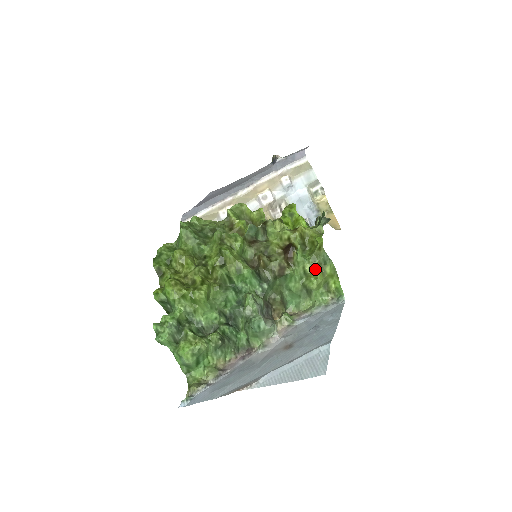
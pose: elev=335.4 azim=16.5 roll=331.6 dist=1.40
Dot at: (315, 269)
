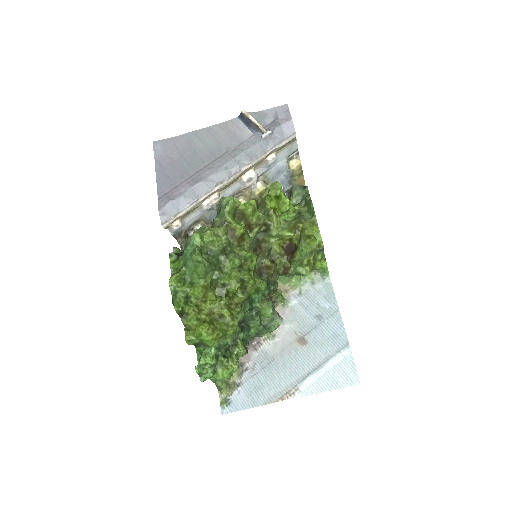
Dot at: (311, 261)
